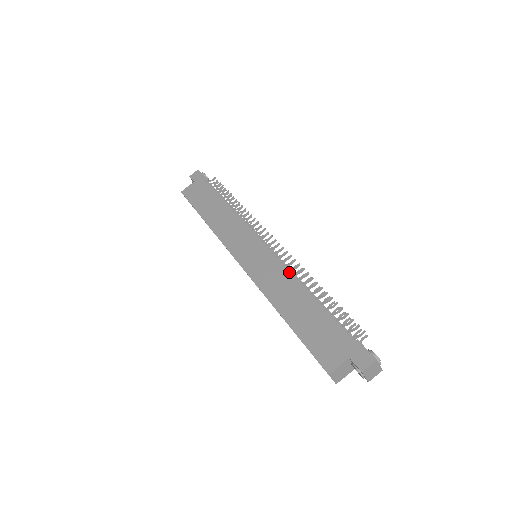
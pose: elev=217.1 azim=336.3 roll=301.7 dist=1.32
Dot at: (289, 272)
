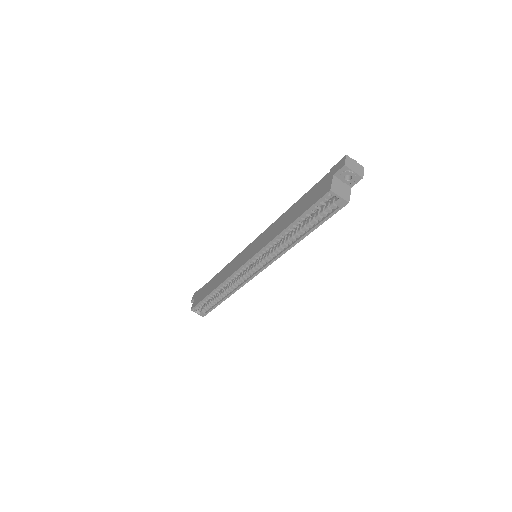
Dot at: (275, 221)
